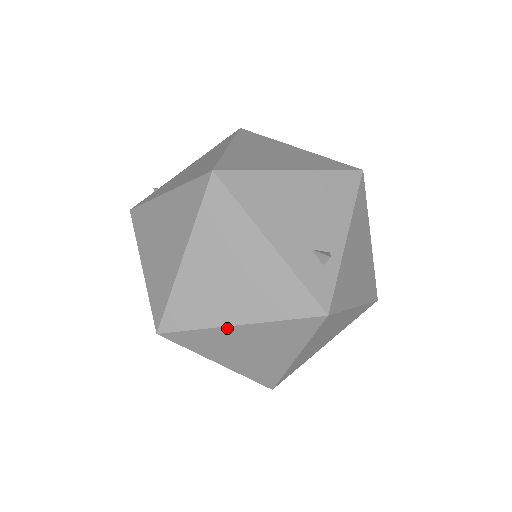
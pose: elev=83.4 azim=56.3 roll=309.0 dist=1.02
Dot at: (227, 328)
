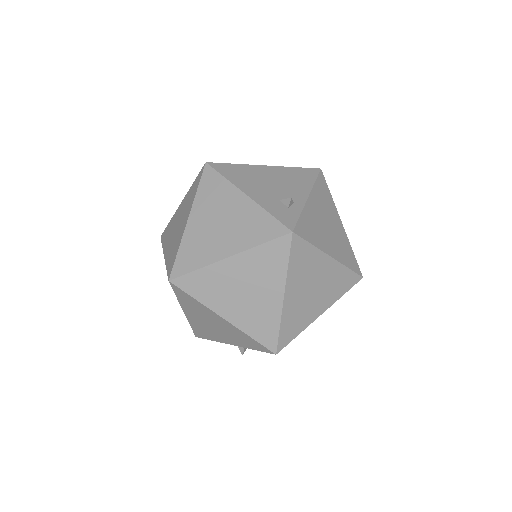
Dot at: (220, 263)
